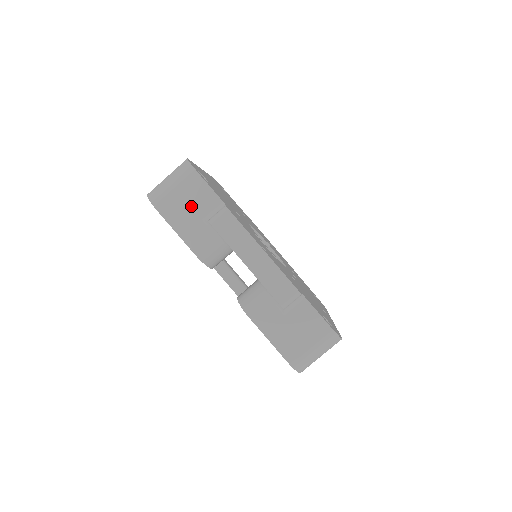
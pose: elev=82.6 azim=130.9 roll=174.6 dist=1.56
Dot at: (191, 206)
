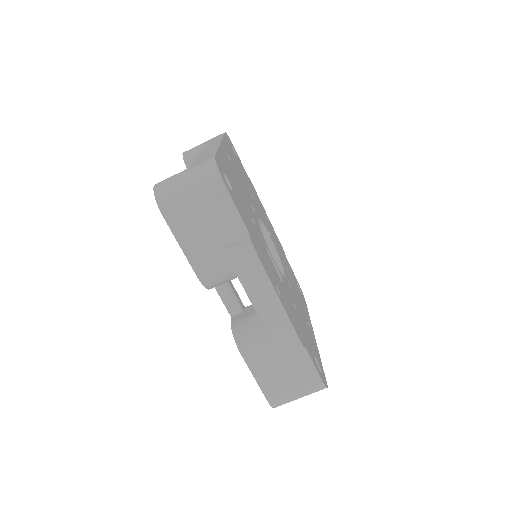
Dot at: (207, 224)
